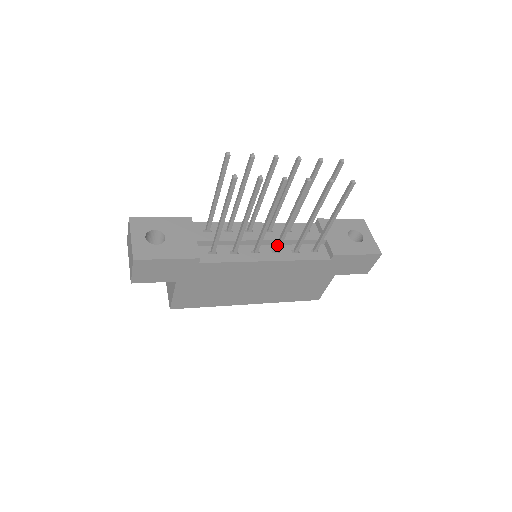
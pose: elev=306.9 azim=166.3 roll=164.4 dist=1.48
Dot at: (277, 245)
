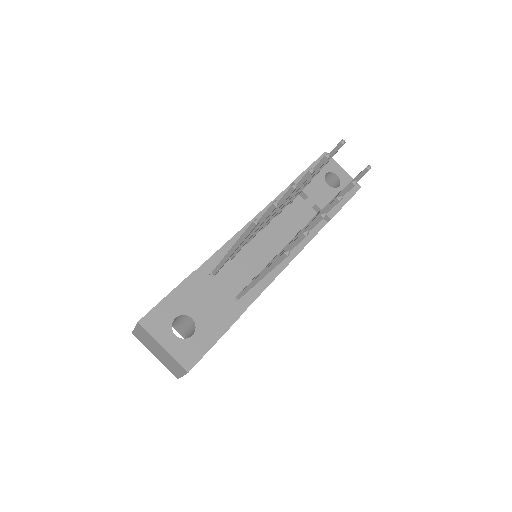
Dot at: occluded
